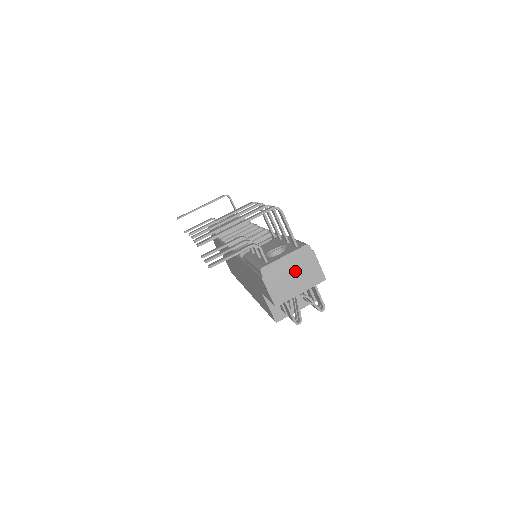
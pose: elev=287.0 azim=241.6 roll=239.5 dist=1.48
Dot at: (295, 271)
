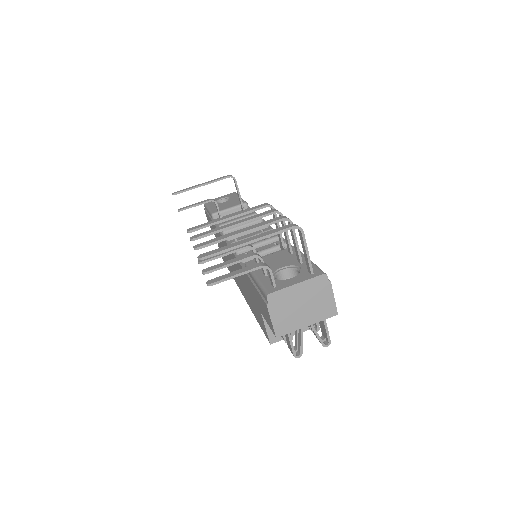
Dot at: (305, 301)
